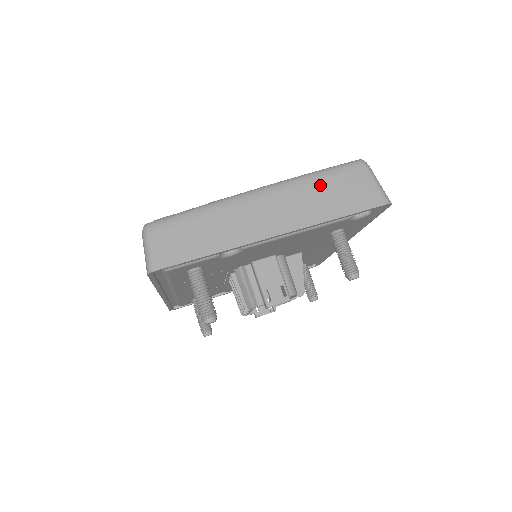
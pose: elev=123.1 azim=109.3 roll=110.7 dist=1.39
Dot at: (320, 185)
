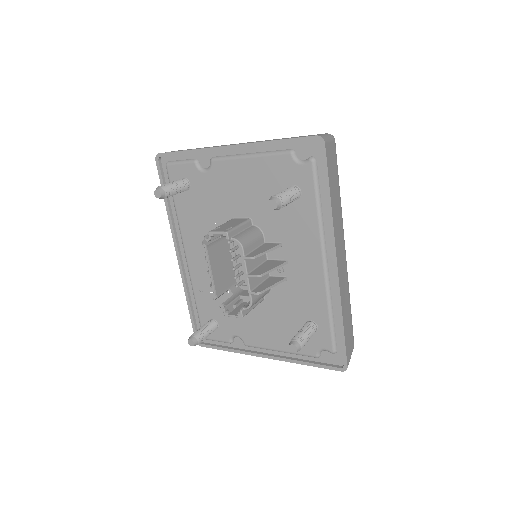
Dot at: occluded
